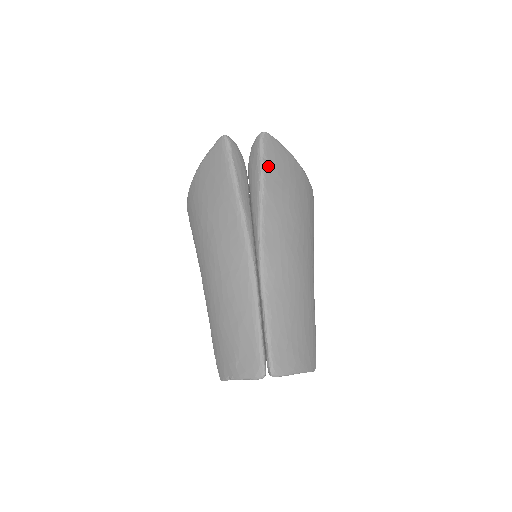
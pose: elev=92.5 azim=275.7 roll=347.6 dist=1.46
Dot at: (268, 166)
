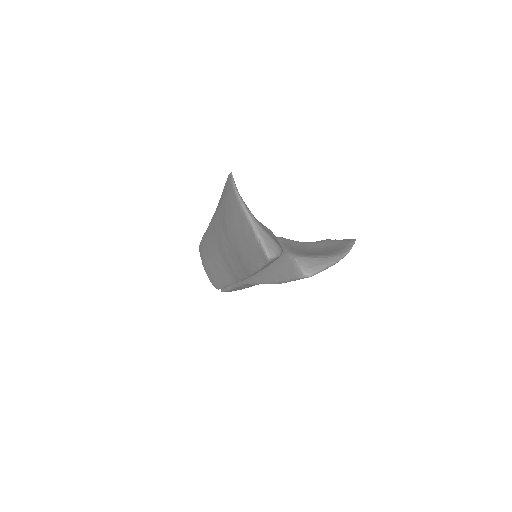
Dot at: occluded
